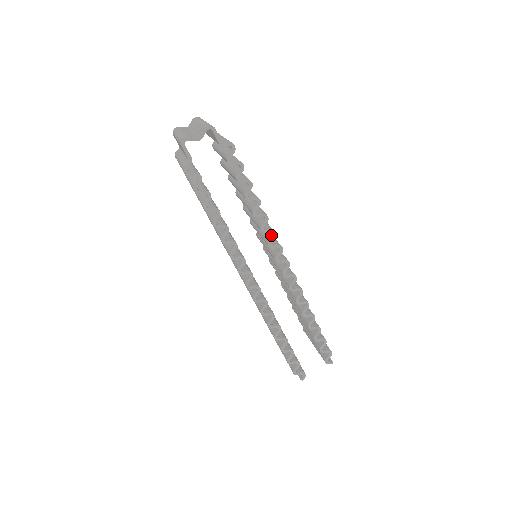
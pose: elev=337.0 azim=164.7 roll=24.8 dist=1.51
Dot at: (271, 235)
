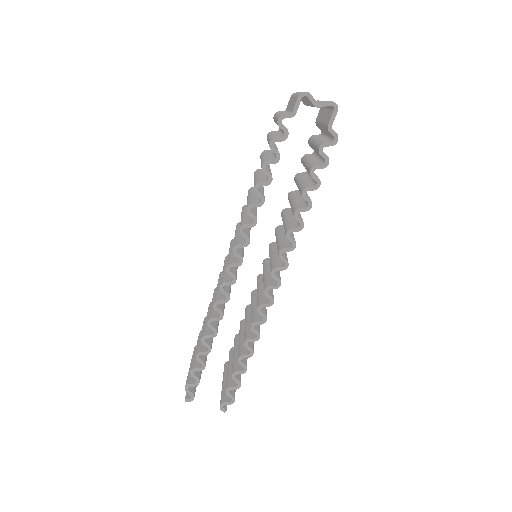
Dot at: (290, 246)
